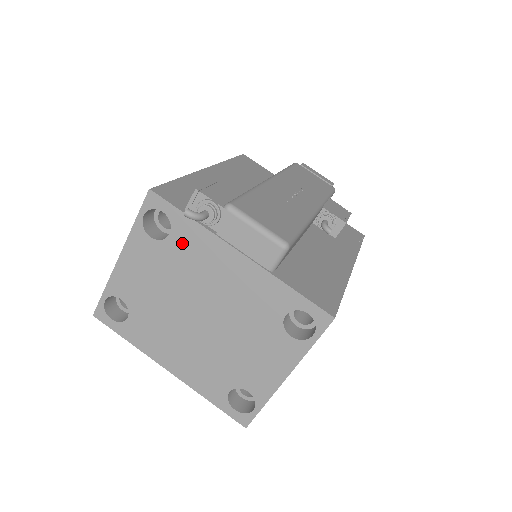
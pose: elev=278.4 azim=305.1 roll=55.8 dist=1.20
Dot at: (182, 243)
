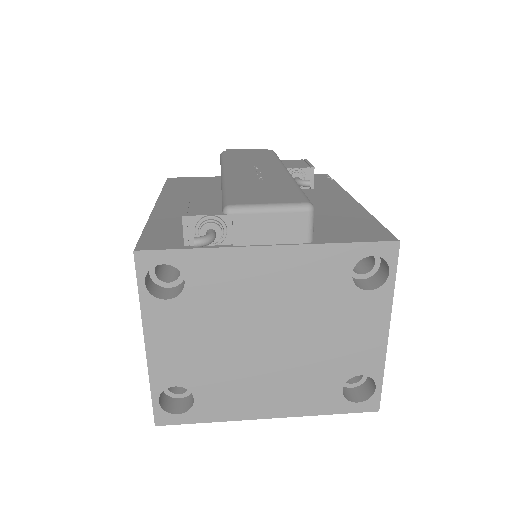
Dot at: (204, 281)
